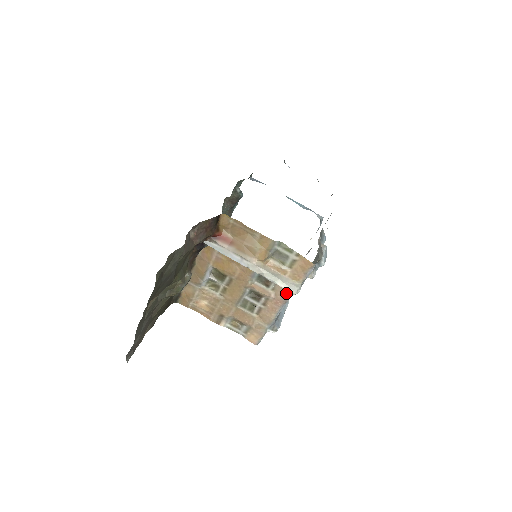
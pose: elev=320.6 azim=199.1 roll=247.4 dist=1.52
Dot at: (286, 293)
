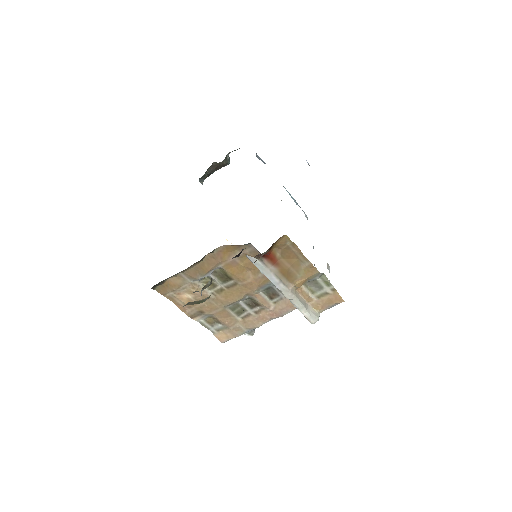
Dot at: (288, 309)
